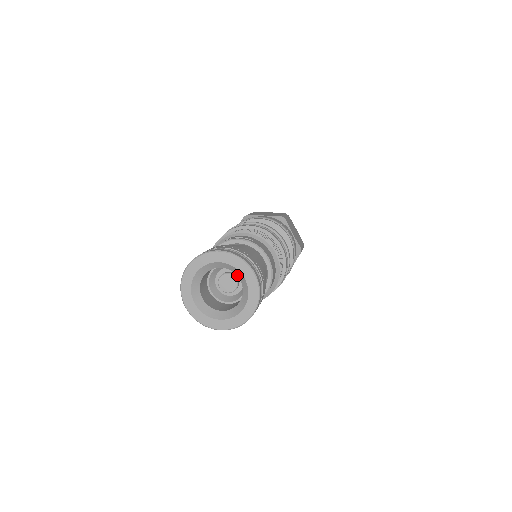
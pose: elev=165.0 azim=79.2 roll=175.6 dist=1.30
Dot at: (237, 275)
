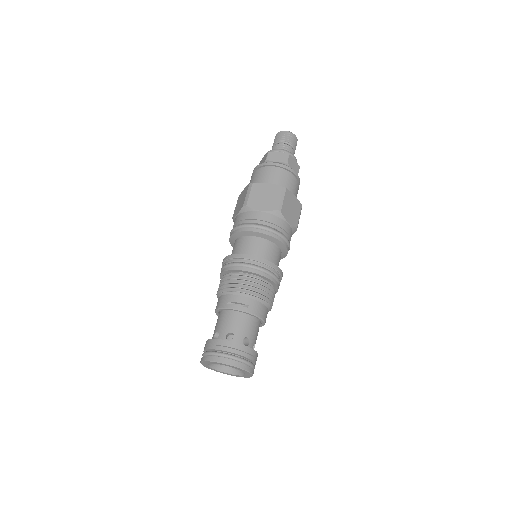
Dot at: occluded
